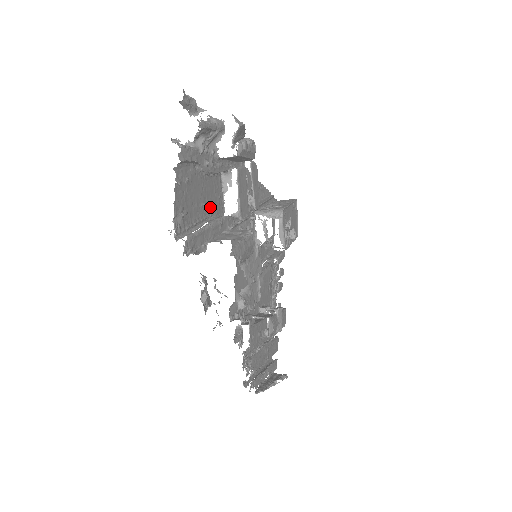
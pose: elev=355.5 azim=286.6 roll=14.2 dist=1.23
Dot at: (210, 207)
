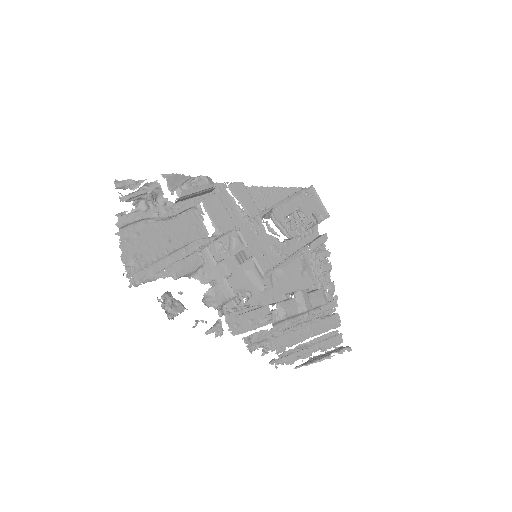
Dot at: (181, 239)
